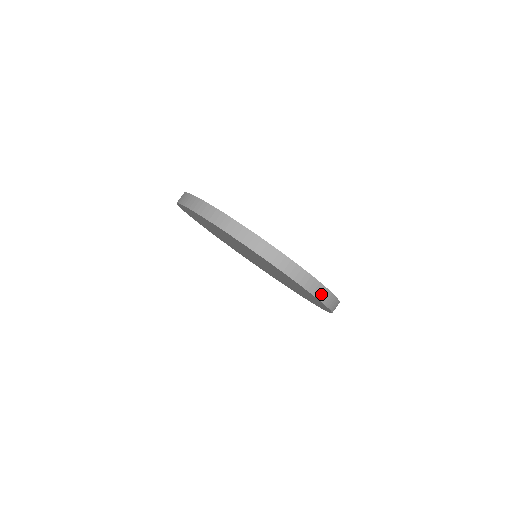
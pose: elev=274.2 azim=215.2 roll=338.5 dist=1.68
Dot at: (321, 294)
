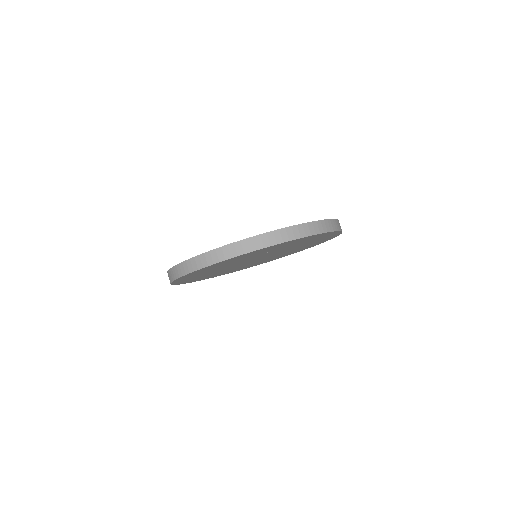
Dot at: occluded
